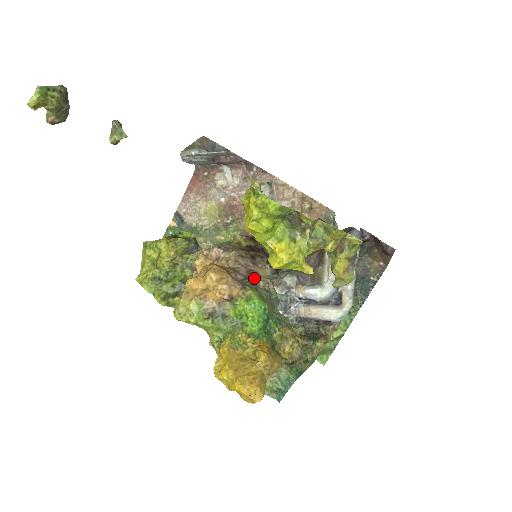
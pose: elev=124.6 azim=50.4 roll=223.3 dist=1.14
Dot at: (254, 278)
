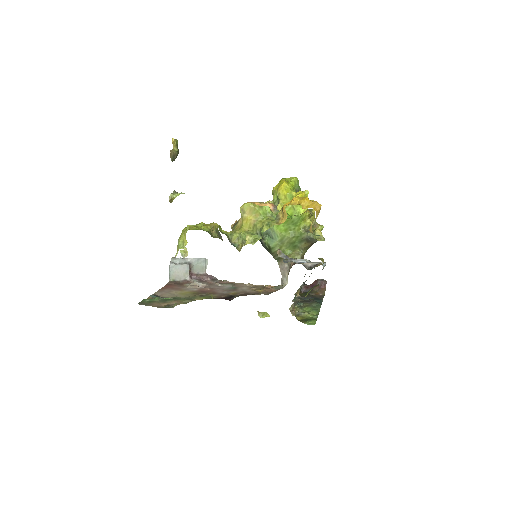
Dot at: occluded
